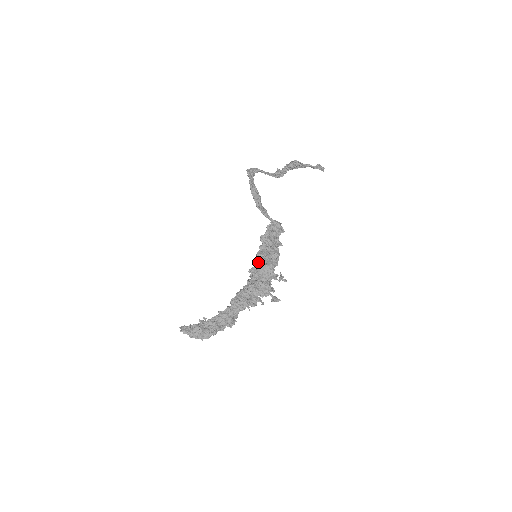
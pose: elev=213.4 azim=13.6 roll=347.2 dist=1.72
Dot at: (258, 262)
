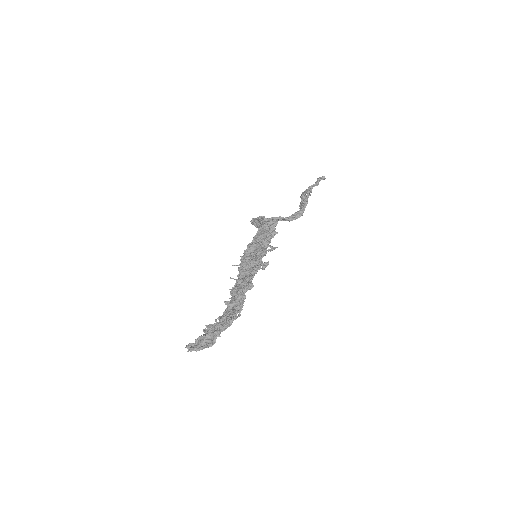
Dot at: occluded
